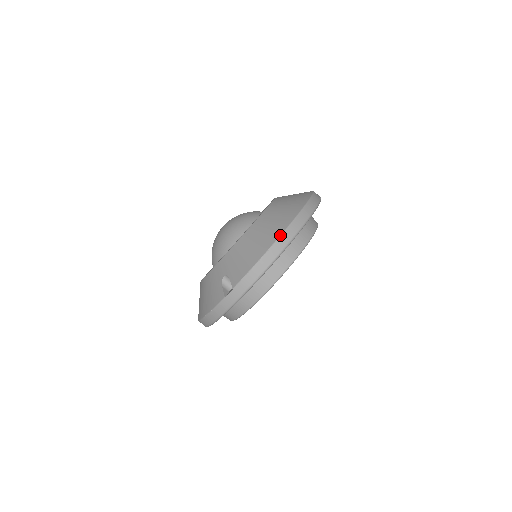
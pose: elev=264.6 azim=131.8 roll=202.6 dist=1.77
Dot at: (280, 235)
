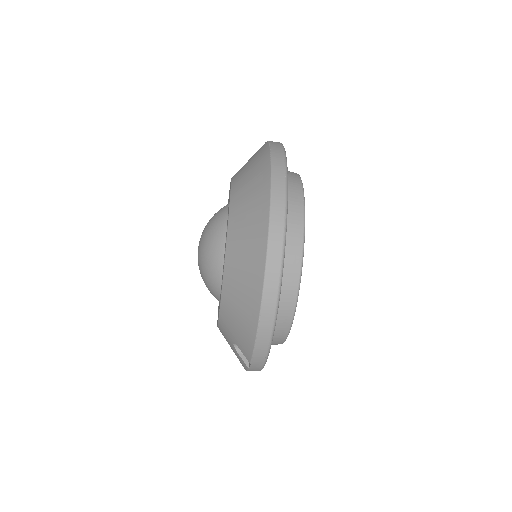
Dot at: (261, 297)
